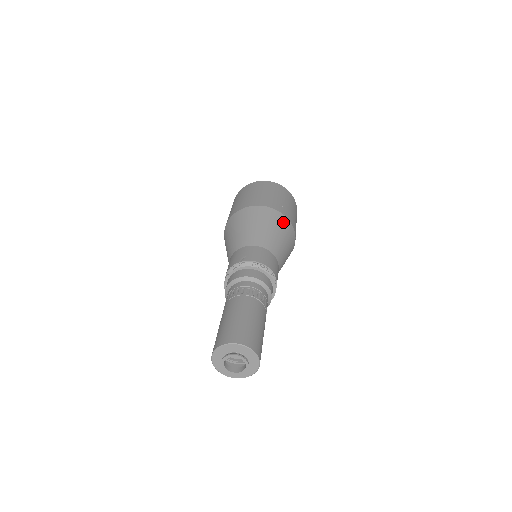
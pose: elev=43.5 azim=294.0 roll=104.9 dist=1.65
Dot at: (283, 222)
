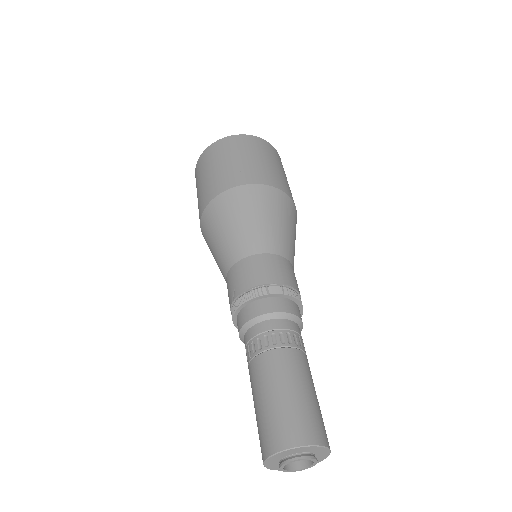
Dot at: (252, 195)
